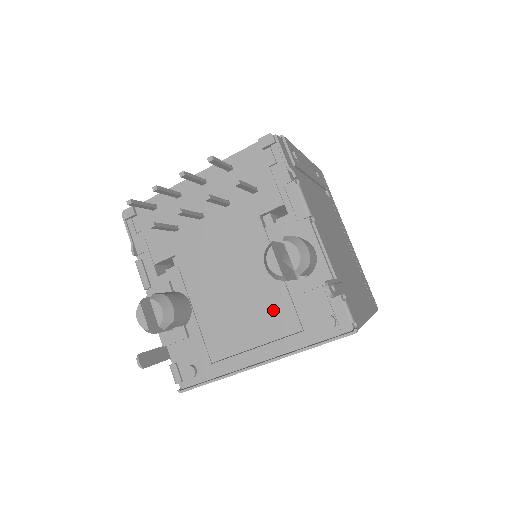
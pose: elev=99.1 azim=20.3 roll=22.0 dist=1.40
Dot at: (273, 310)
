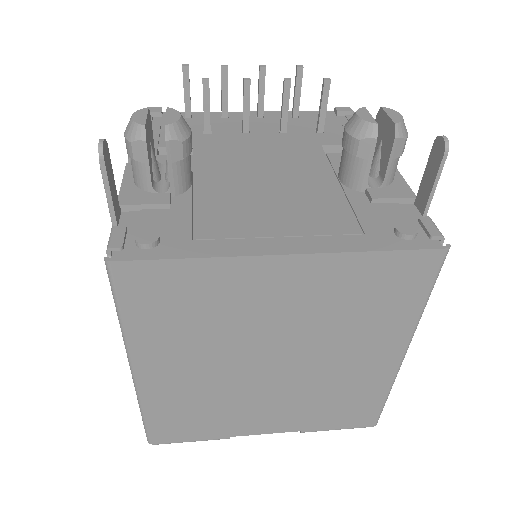
Dot at: (320, 209)
